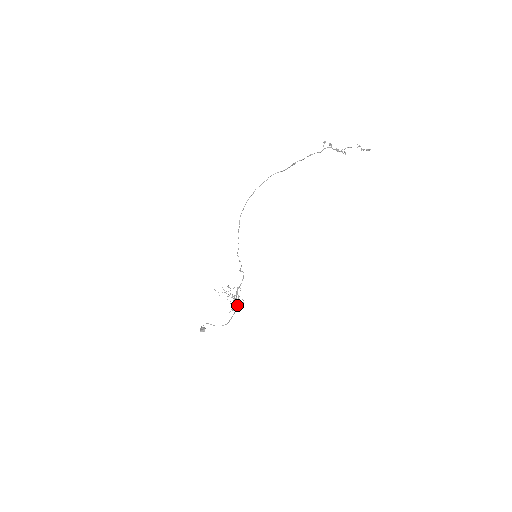
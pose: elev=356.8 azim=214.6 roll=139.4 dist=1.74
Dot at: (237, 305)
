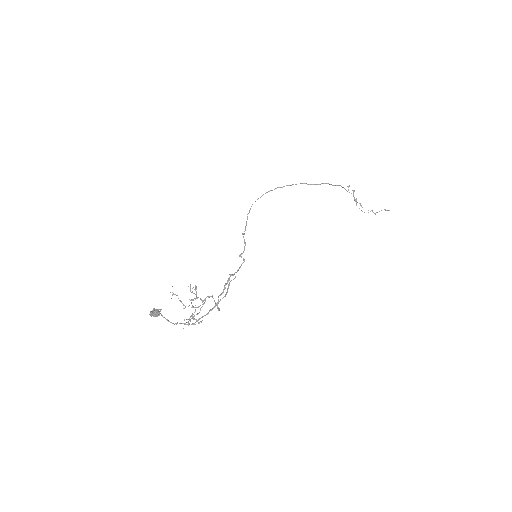
Dot at: (225, 295)
